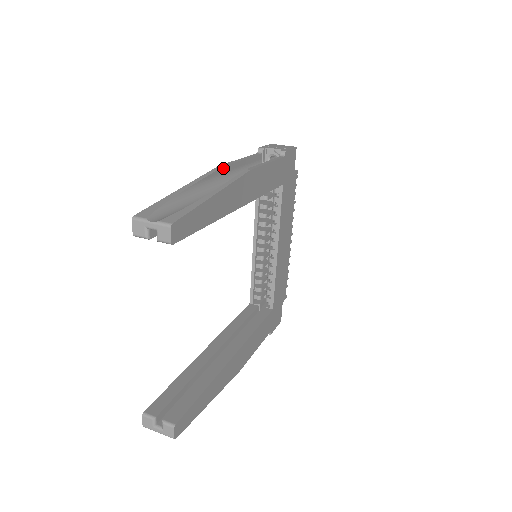
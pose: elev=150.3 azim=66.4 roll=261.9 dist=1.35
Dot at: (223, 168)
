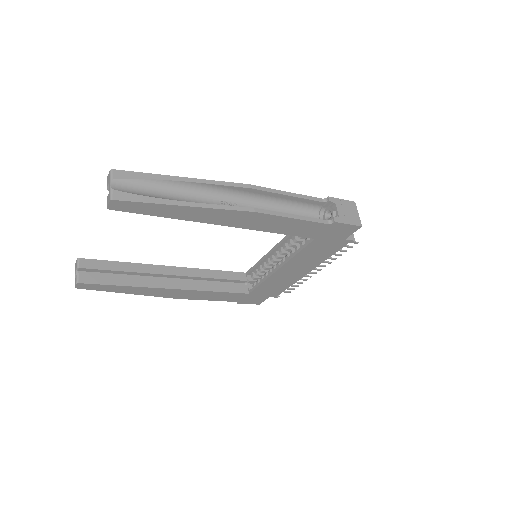
Dot at: (249, 189)
